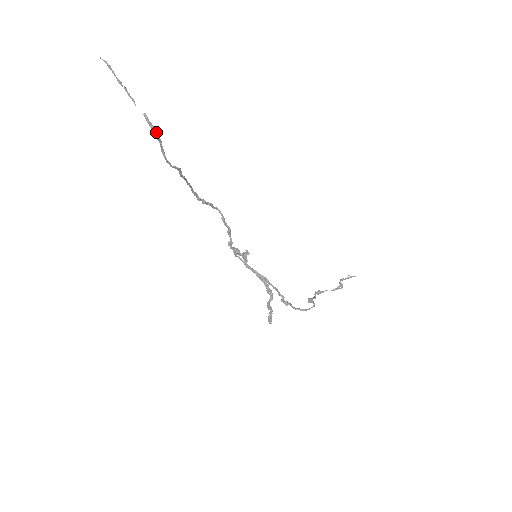
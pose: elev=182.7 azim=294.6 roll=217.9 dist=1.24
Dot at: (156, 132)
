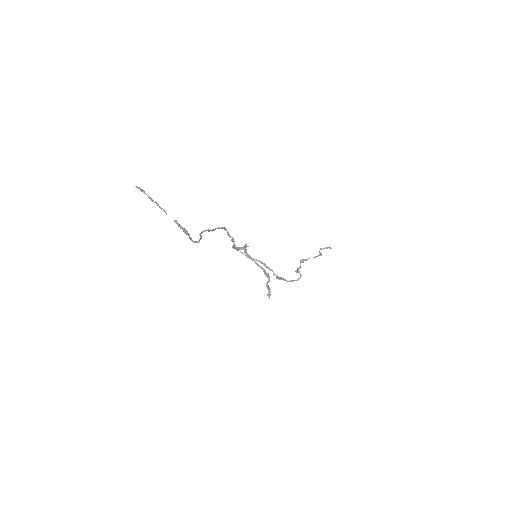
Dot at: (186, 232)
